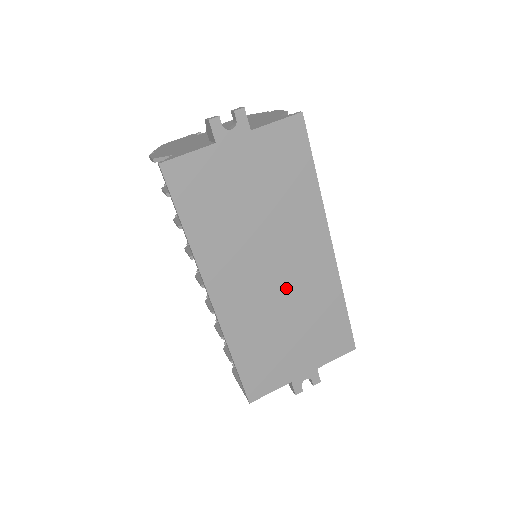
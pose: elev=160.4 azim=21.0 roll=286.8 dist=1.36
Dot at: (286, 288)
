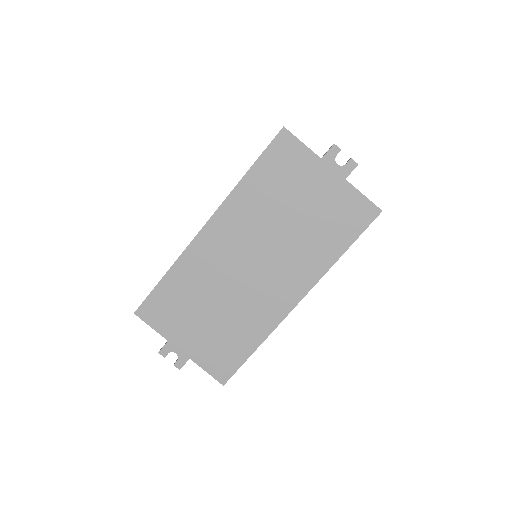
Dot at: (244, 285)
